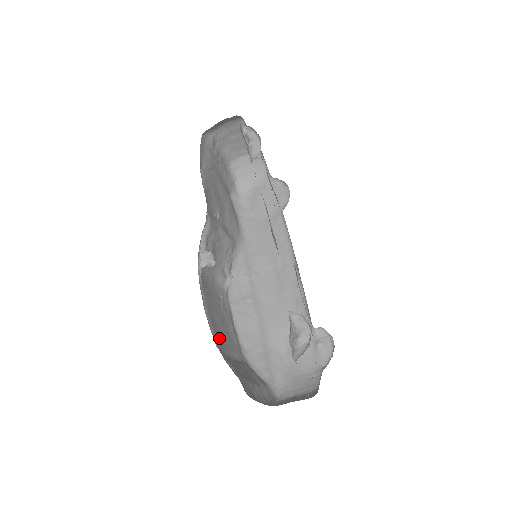
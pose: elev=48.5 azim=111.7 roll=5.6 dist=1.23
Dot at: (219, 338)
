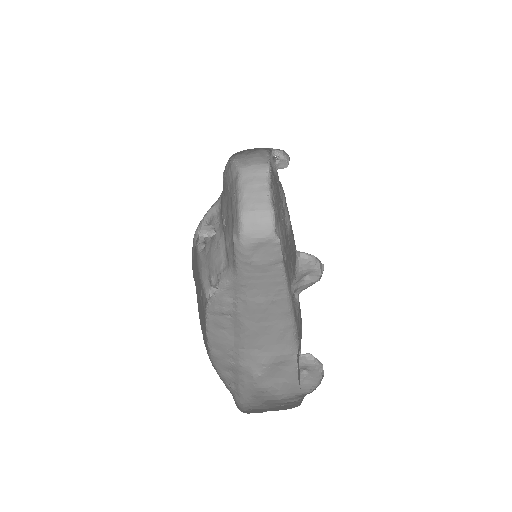
Dot at: occluded
